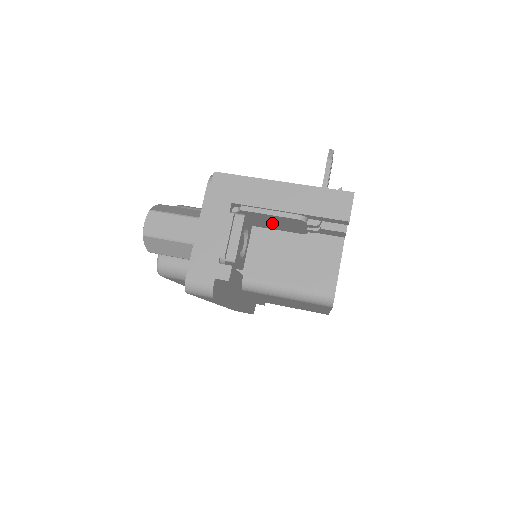
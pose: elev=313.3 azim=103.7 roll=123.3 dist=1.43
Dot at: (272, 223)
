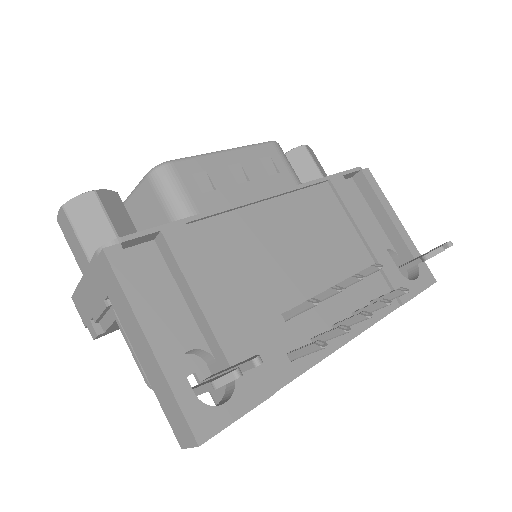
Dot at: occluded
